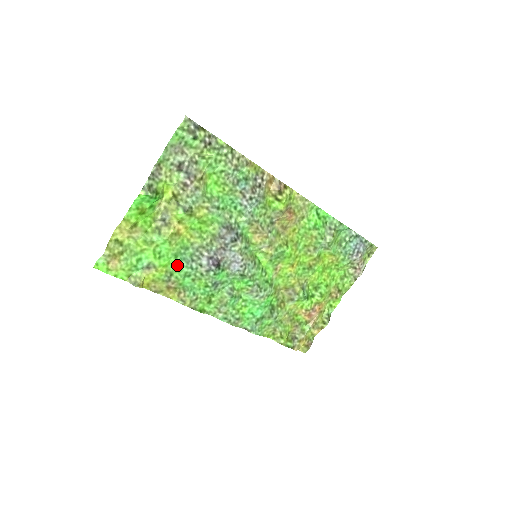
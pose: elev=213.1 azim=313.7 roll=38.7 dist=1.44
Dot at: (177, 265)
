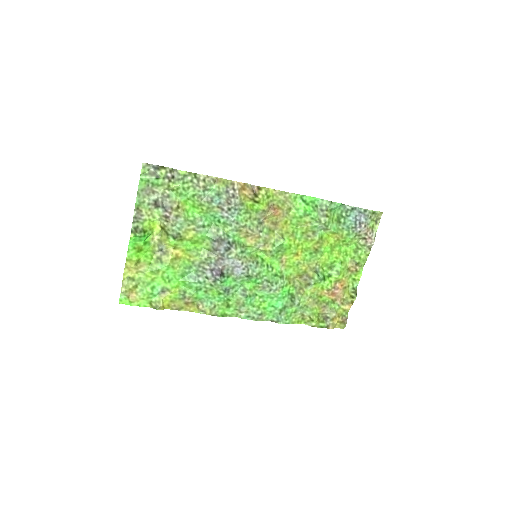
Dot at: (187, 283)
